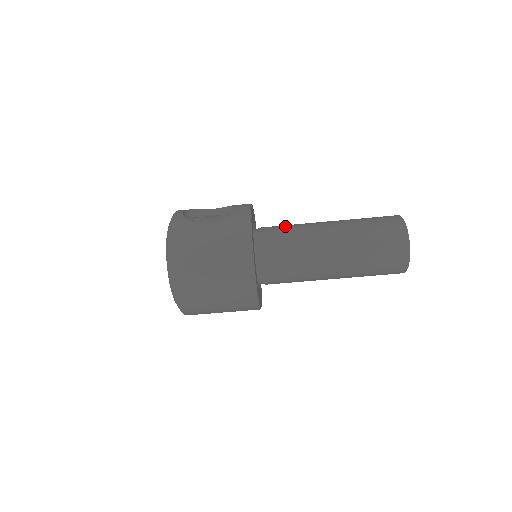
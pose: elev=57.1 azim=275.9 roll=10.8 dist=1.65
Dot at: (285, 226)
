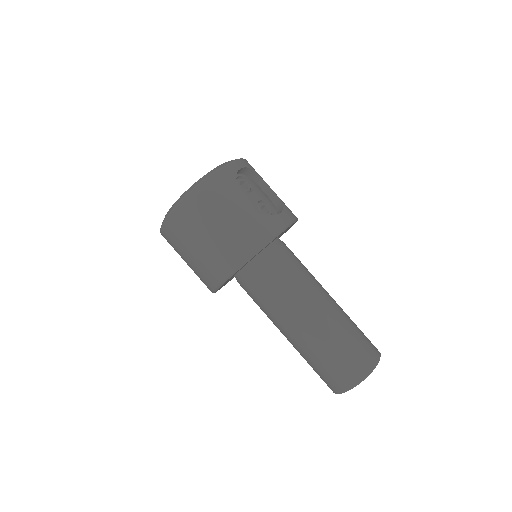
Dot at: (298, 265)
